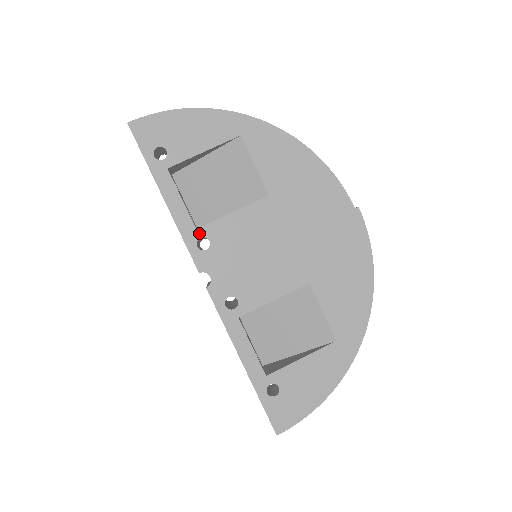
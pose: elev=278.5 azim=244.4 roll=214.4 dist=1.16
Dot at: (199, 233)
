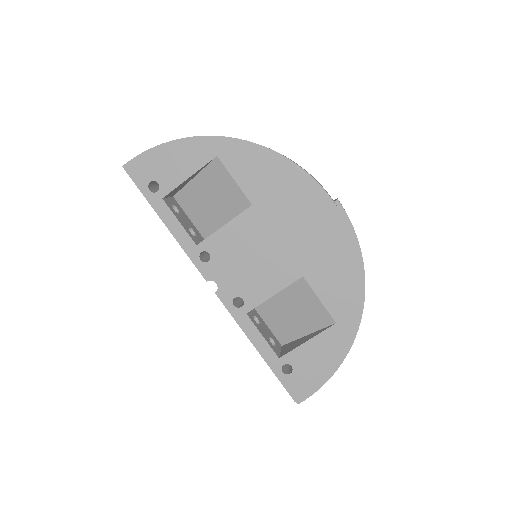
Dot at: (199, 248)
